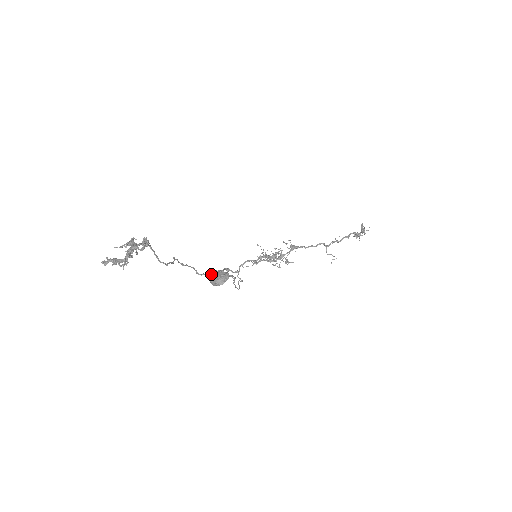
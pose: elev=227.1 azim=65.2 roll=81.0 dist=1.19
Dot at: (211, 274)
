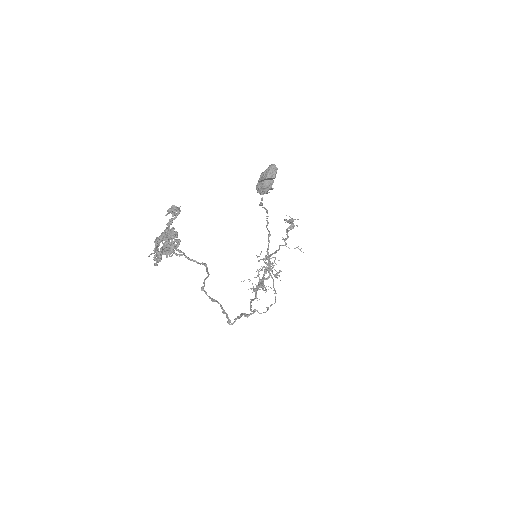
Dot at: (257, 187)
